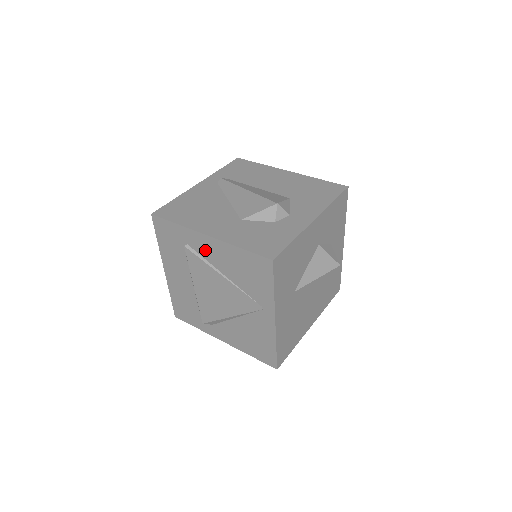
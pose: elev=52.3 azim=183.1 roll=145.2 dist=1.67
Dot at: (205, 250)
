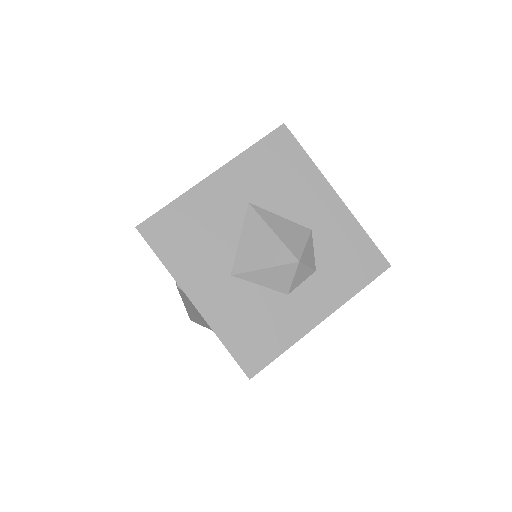
Dot at: occluded
